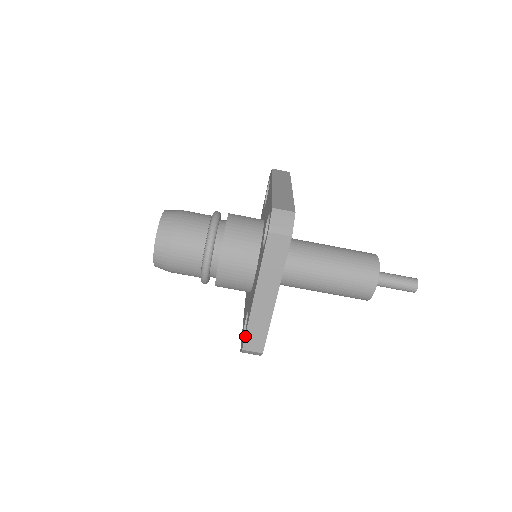
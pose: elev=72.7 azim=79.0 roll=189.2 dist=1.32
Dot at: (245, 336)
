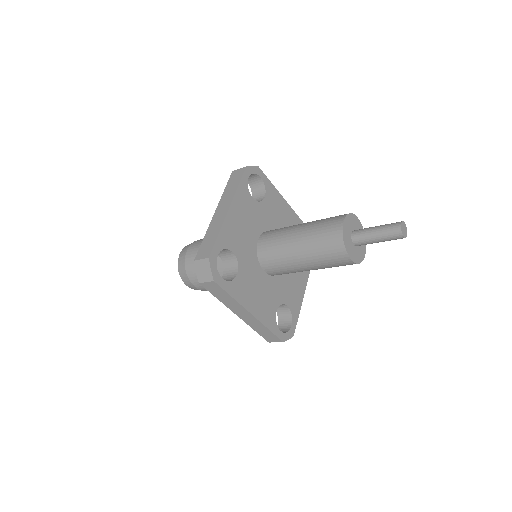
Dot at: occluded
